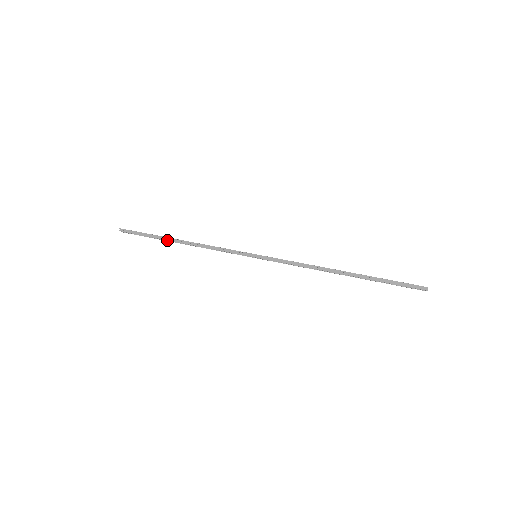
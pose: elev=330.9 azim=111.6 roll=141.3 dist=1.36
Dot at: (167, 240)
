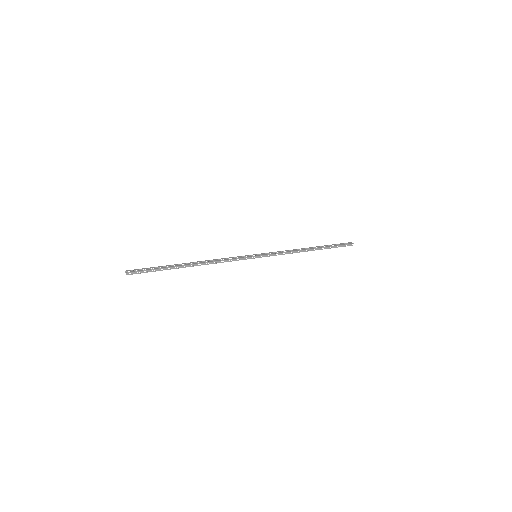
Dot at: (177, 266)
